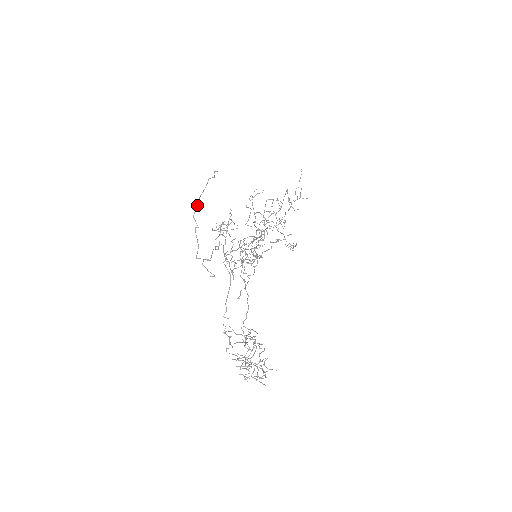
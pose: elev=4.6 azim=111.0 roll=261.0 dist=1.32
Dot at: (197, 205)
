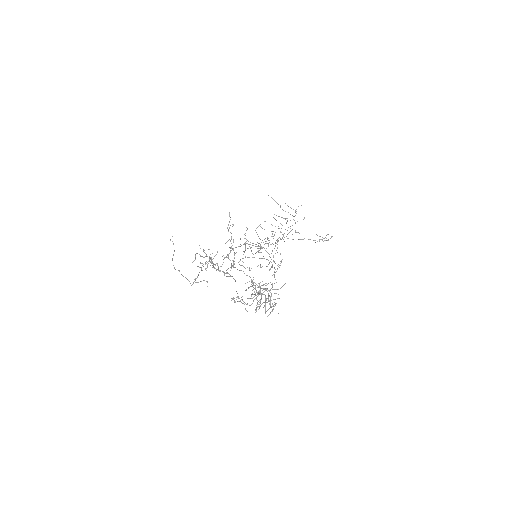
Dot at: occluded
